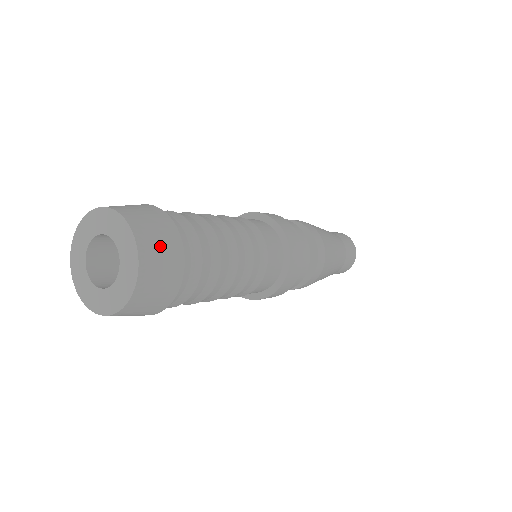
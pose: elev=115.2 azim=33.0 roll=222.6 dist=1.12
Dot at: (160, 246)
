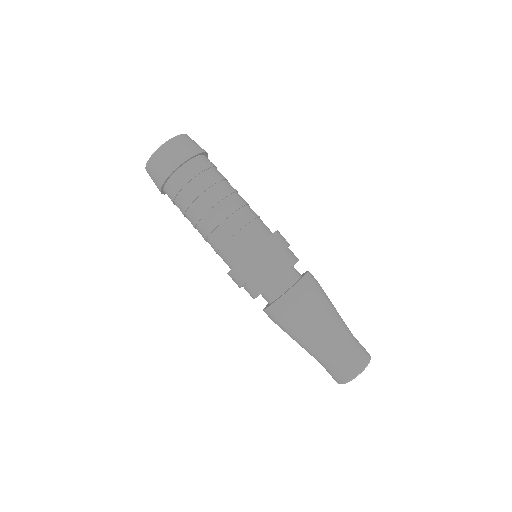
Dot at: (185, 145)
